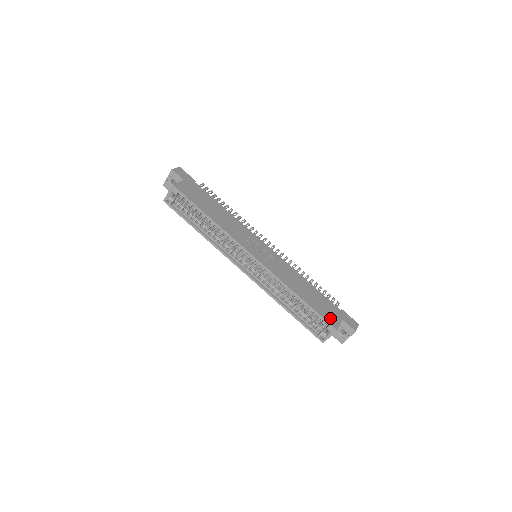
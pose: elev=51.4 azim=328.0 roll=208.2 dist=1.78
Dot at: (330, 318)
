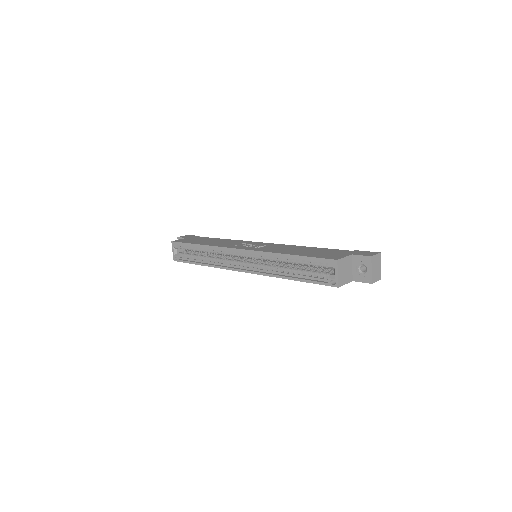
Dot at: (330, 256)
